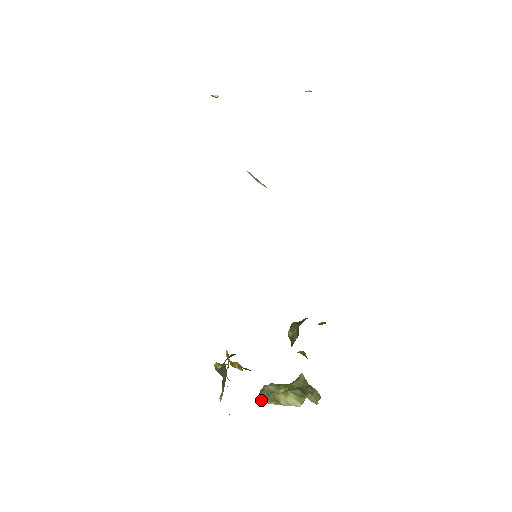
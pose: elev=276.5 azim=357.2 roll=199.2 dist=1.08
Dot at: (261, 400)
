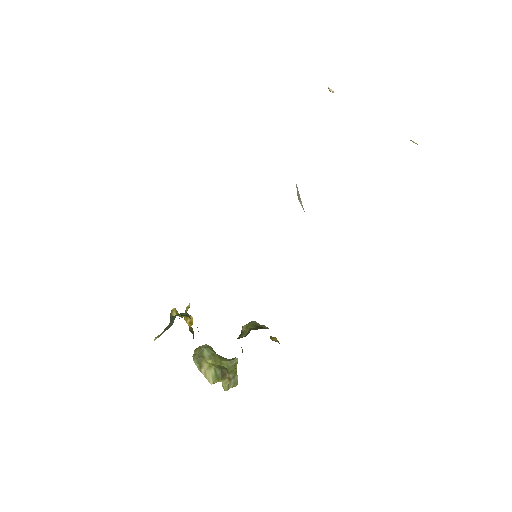
Dot at: (193, 355)
